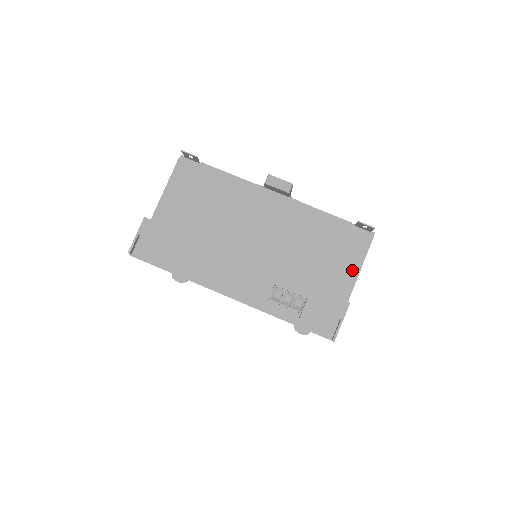
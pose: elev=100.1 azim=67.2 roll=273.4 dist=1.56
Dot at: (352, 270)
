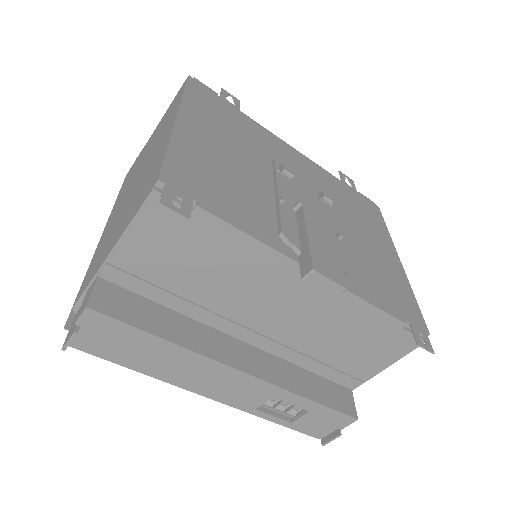
Dot at: (377, 366)
